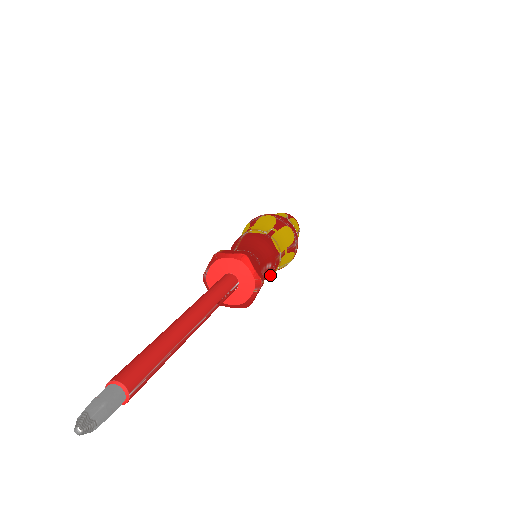
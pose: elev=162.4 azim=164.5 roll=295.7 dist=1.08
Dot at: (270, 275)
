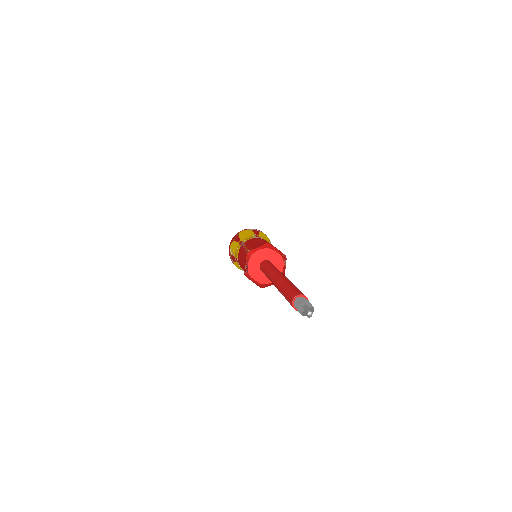
Dot at: occluded
